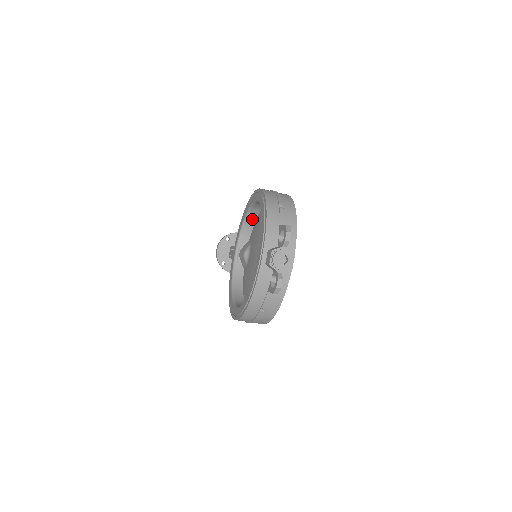
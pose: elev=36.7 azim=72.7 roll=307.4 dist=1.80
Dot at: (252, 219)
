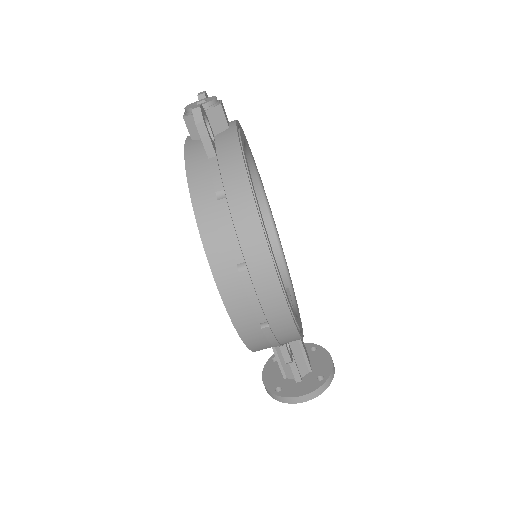
Dot at: occluded
